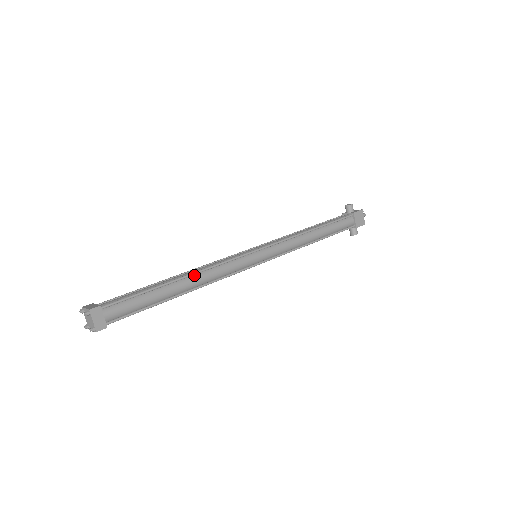
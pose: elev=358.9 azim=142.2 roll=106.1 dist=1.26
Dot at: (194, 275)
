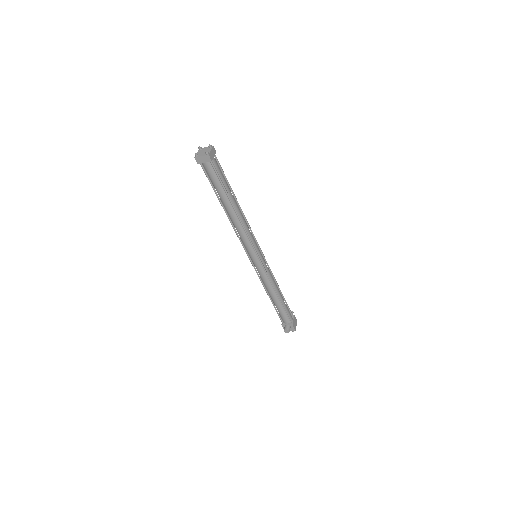
Dot at: (241, 211)
